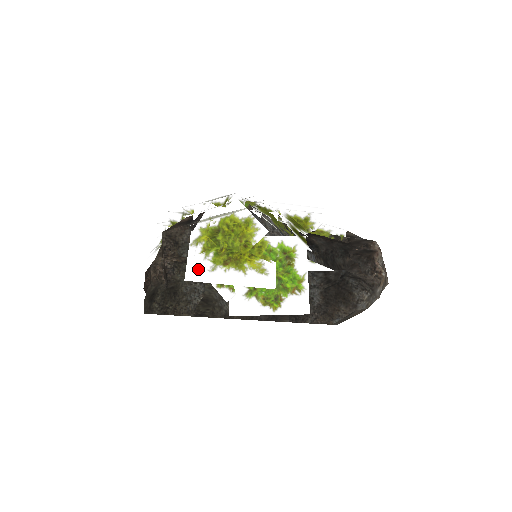
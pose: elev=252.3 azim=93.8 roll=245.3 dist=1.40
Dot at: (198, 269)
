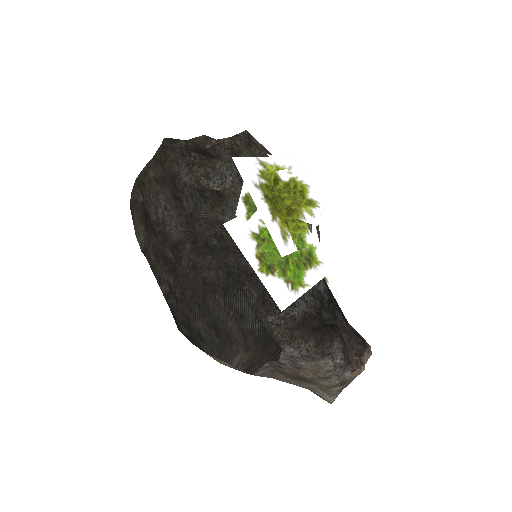
Dot at: (247, 170)
